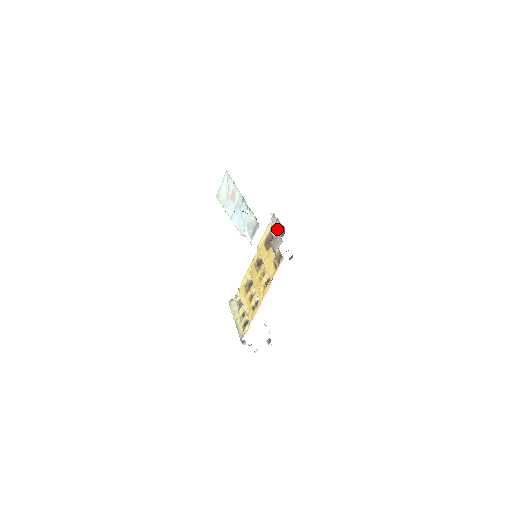
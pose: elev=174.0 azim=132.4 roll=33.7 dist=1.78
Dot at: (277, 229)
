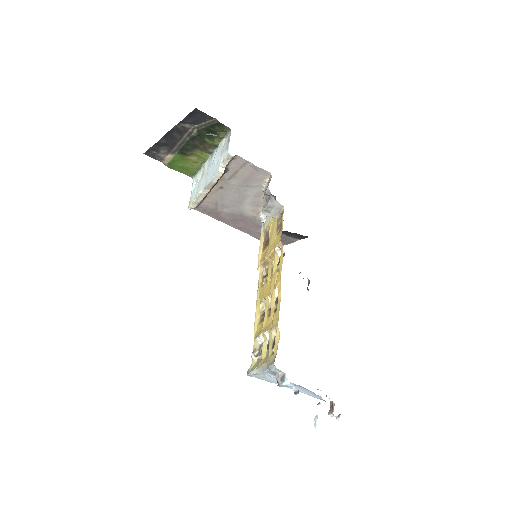
Dot at: occluded
